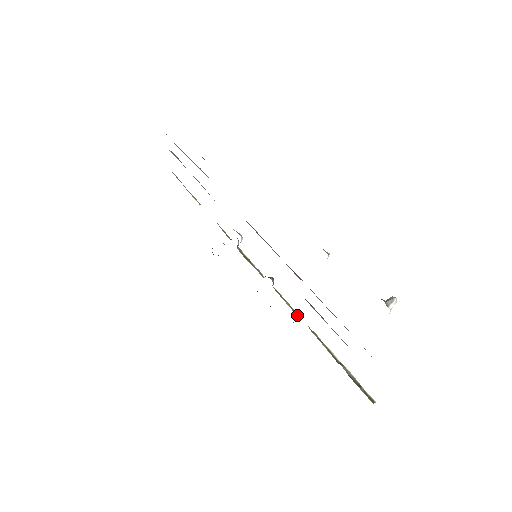
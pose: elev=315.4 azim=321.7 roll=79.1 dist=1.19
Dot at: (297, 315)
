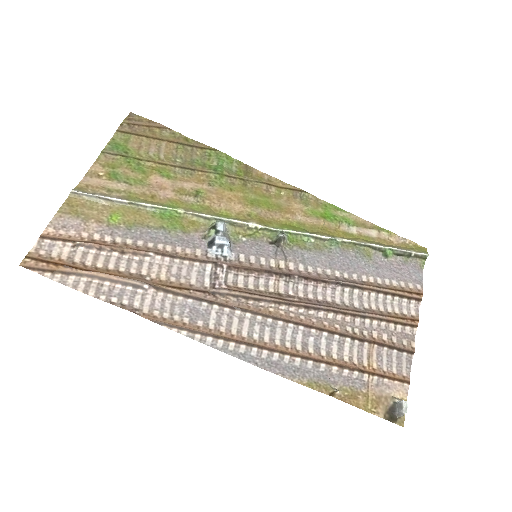
Dot at: (325, 241)
